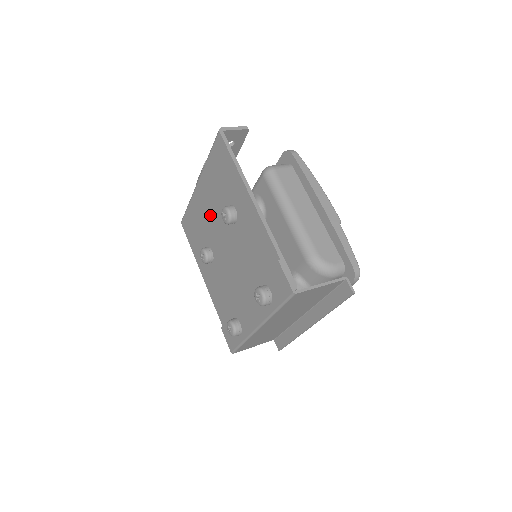
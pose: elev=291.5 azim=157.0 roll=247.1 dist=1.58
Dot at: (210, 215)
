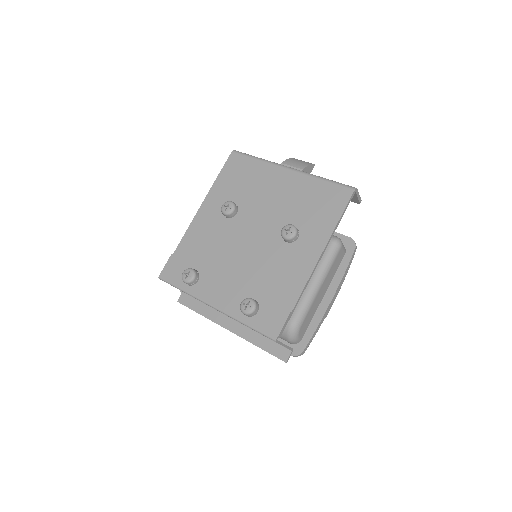
Dot at: (270, 200)
